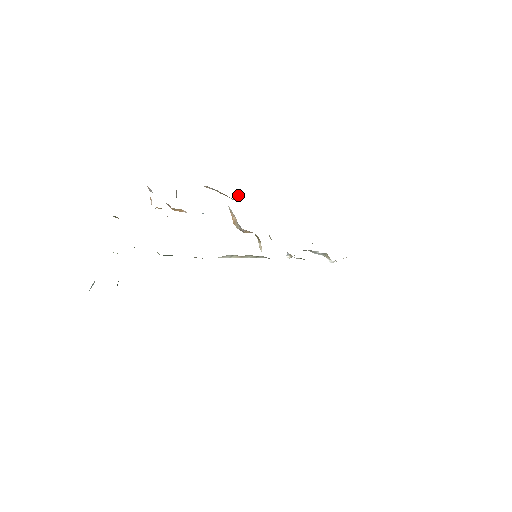
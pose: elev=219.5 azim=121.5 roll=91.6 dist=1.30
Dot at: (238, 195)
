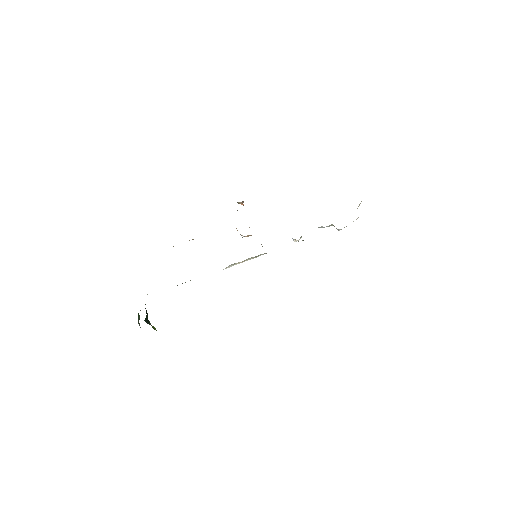
Dot at: occluded
